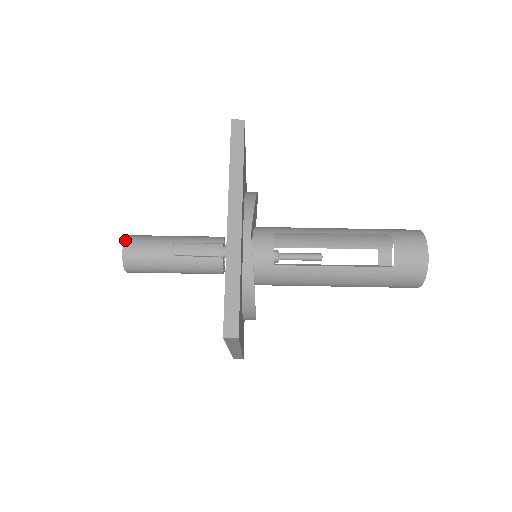
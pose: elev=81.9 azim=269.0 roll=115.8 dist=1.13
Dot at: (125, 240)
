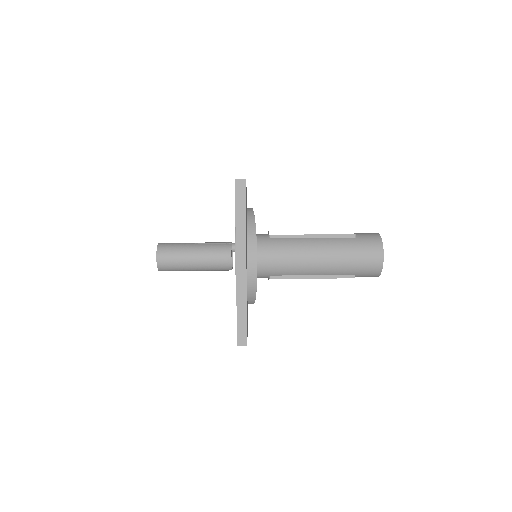
Dot at: occluded
